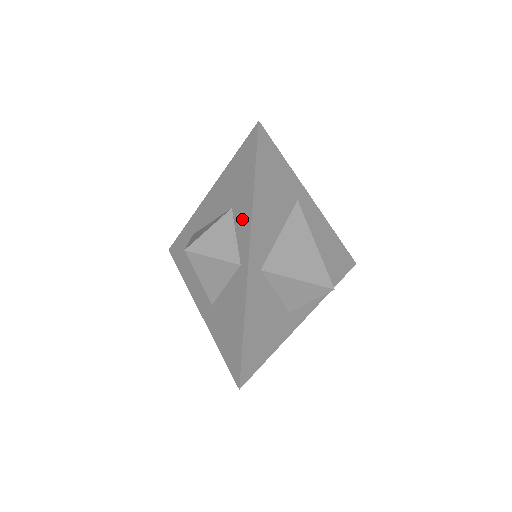
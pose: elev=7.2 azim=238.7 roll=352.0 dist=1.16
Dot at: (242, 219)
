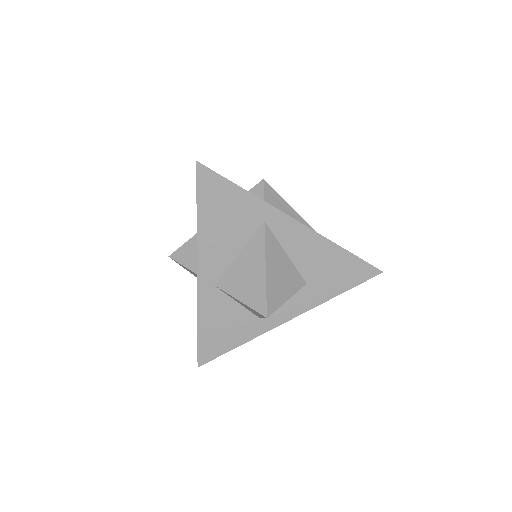
Dot at: occluded
